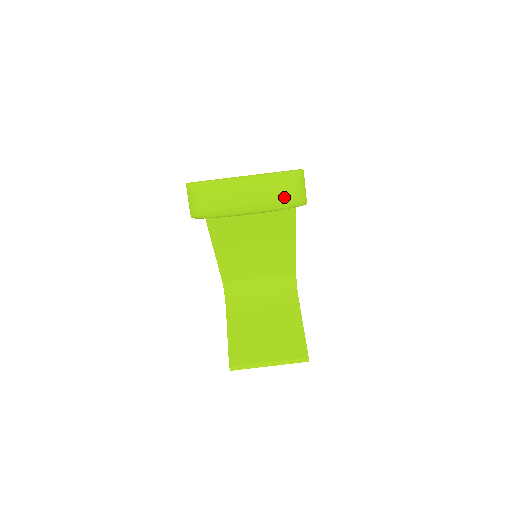
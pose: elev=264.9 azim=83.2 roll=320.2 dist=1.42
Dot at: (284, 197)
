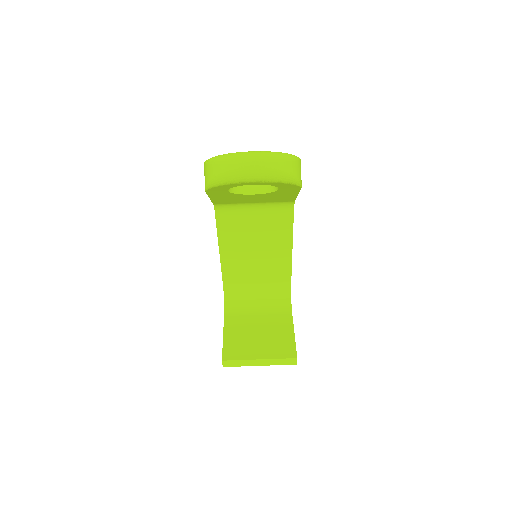
Dot at: (283, 169)
